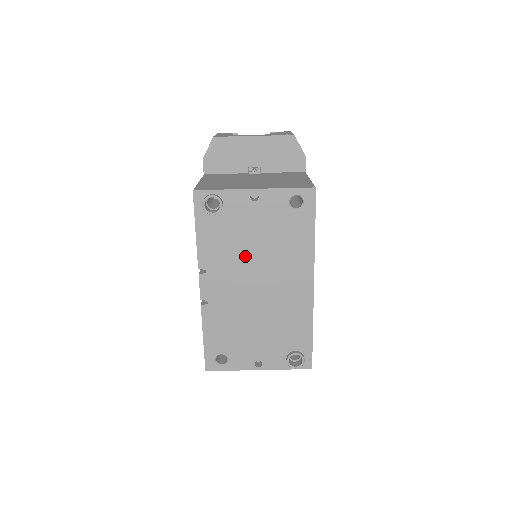
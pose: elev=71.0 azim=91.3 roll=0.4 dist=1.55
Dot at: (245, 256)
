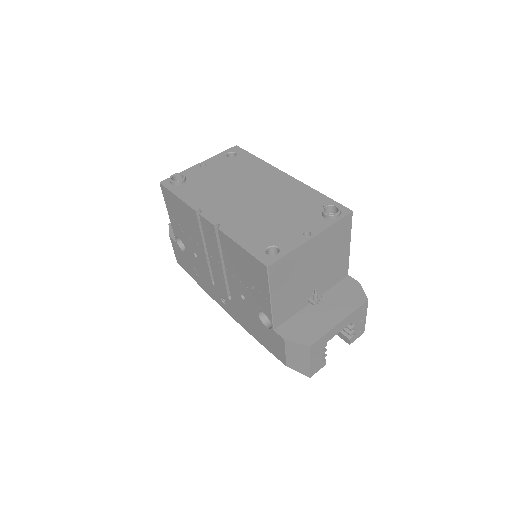
Dot at: (224, 188)
